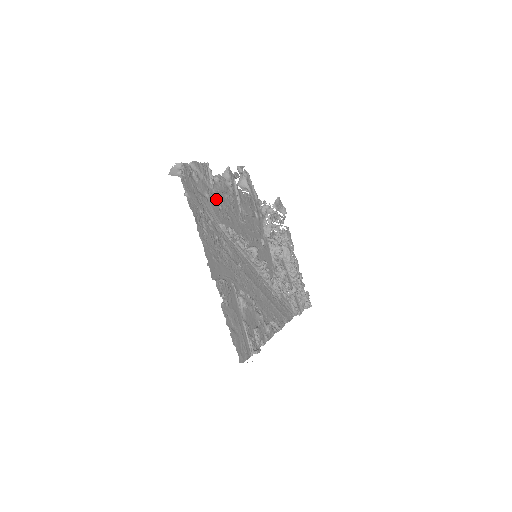
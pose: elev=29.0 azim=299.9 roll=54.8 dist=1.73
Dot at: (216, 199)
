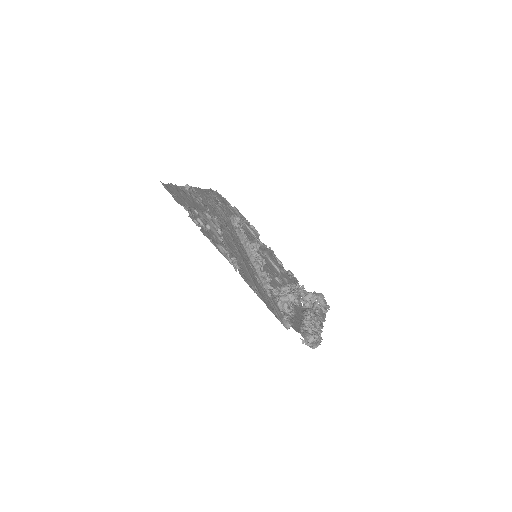
Dot at: (241, 223)
